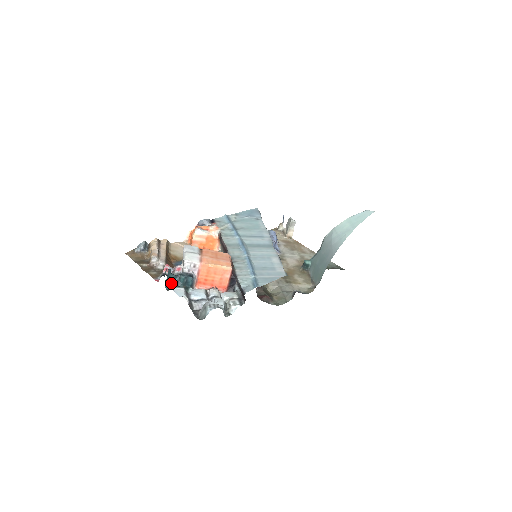
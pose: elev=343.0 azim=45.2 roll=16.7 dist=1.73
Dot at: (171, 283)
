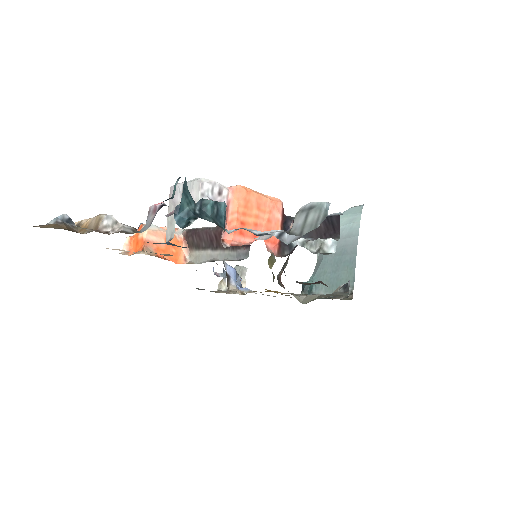
Dot at: (190, 211)
